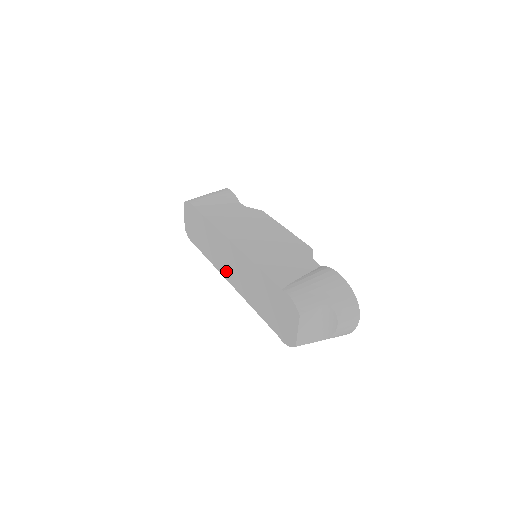
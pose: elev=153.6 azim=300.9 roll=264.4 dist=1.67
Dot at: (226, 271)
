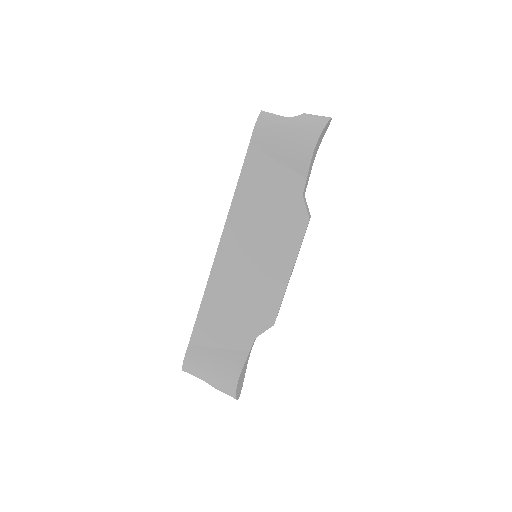
Dot at: occluded
